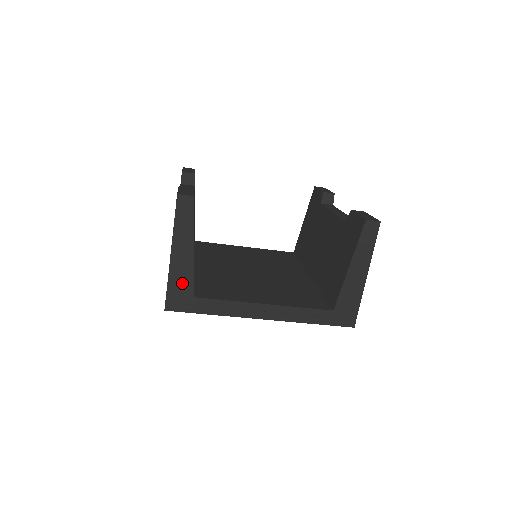
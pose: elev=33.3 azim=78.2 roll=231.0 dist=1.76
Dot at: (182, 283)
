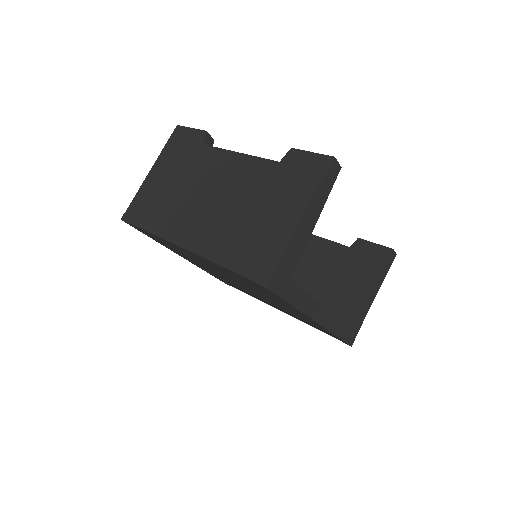
Dot at: (292, 259)
